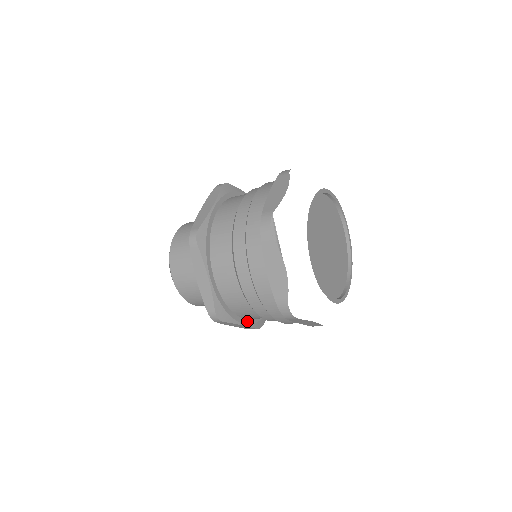
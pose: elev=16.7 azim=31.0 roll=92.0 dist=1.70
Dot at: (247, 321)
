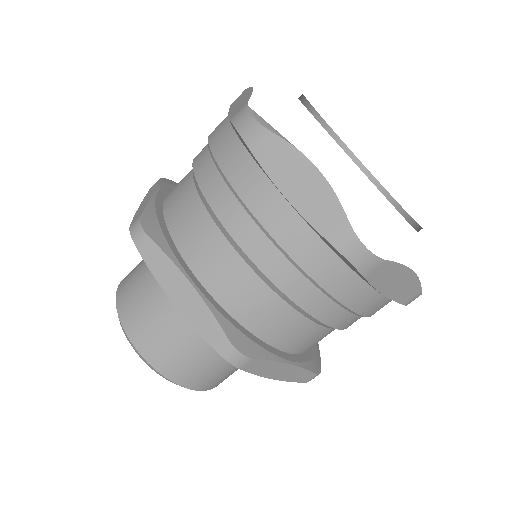
Dot at: (293, 357)
